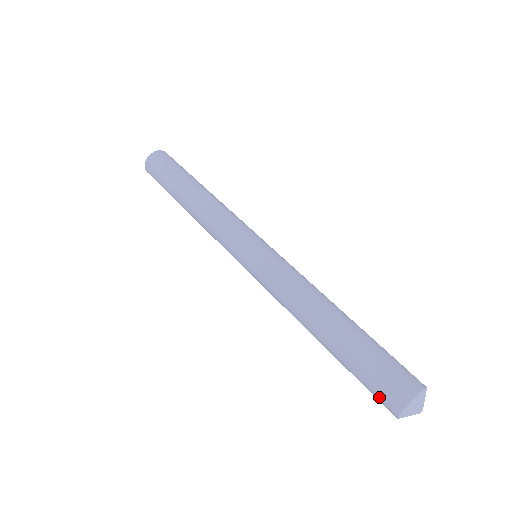
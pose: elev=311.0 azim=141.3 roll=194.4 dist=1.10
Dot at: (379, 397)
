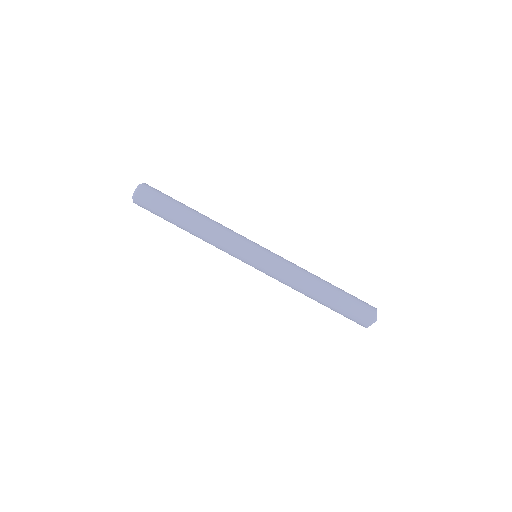
Dot at: occluded
